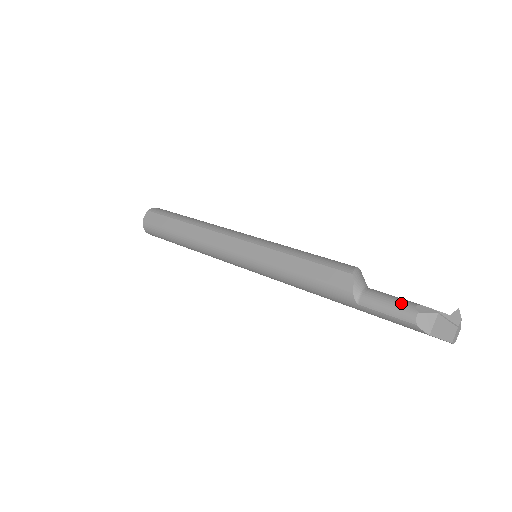
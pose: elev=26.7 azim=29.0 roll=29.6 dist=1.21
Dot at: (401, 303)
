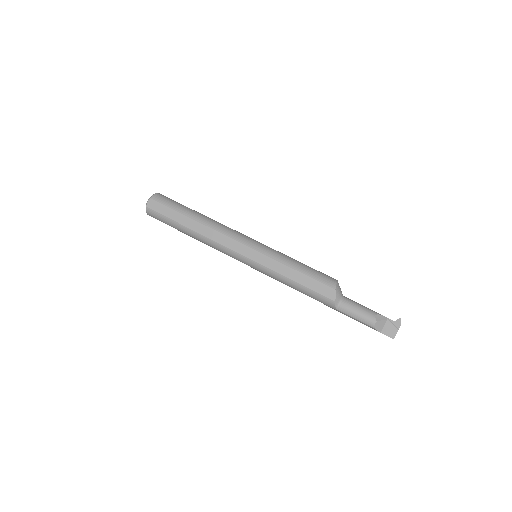
Dot at: (366, 313)
